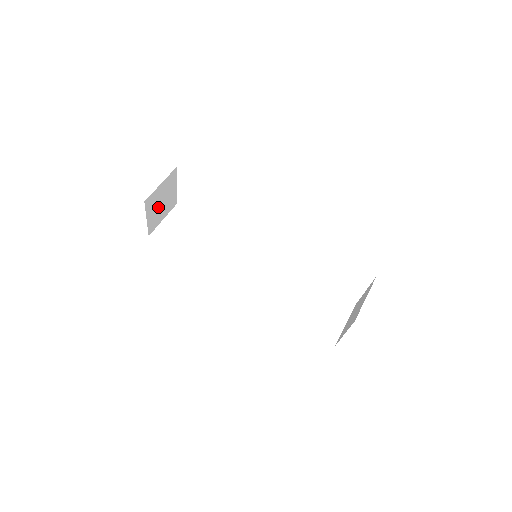
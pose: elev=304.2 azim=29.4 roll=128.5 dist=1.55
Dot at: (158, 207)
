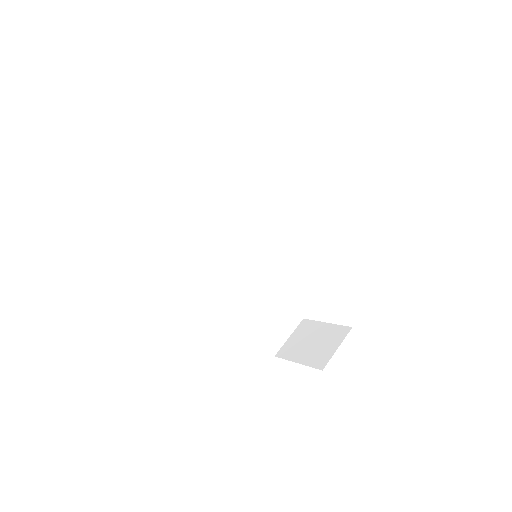
Dot at: occluded
